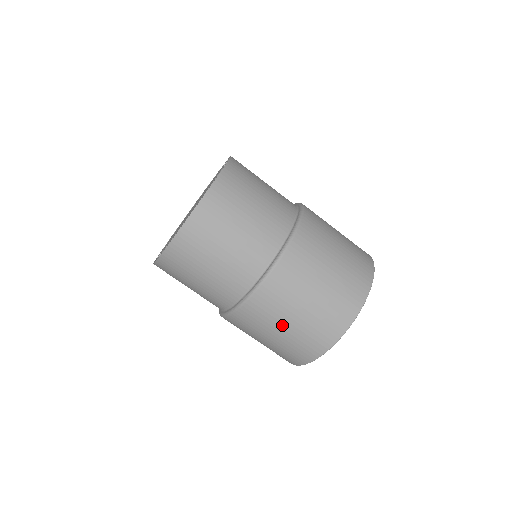
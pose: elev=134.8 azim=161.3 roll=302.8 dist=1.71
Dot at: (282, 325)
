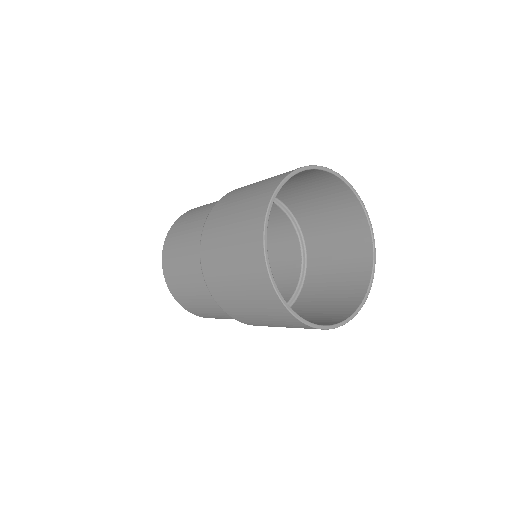
Dot at: (226, 238)
